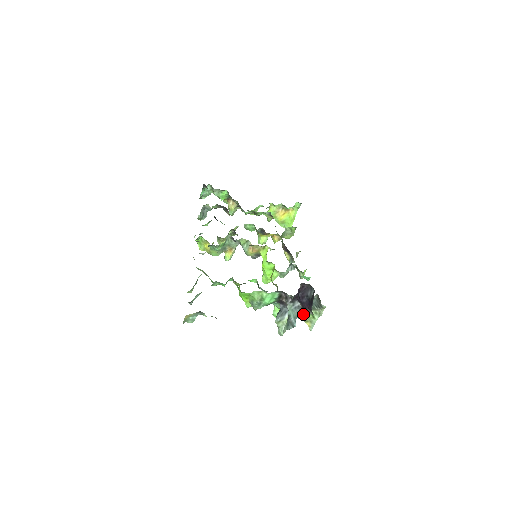
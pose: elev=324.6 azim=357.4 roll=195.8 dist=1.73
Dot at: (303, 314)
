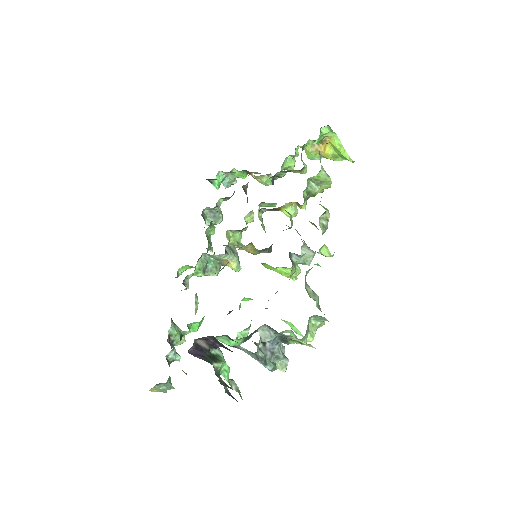
Dot at: (286, 343)
